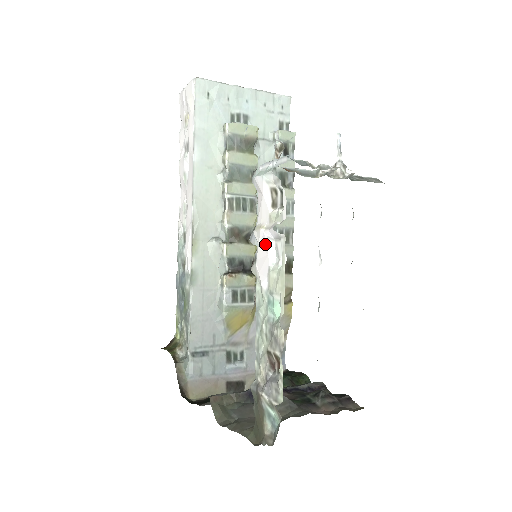
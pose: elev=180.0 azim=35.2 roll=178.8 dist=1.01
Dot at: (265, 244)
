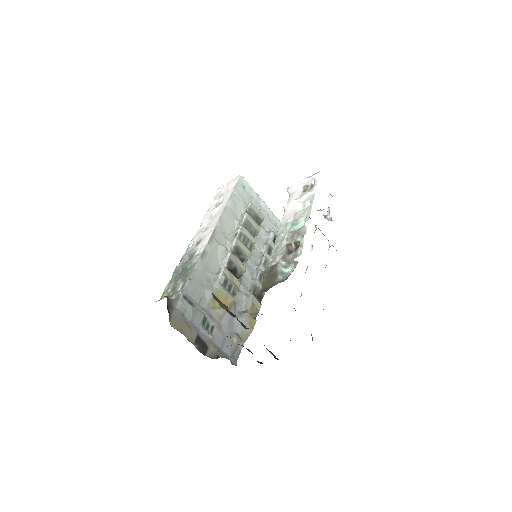
Dot at: (294, 205)
